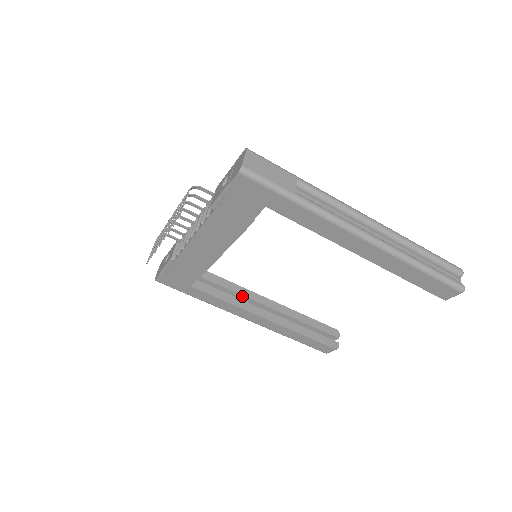
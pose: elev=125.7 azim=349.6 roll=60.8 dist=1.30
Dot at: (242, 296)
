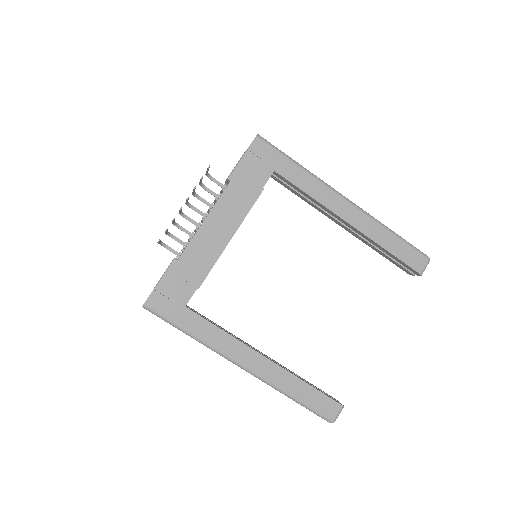
Dot at: occluded
